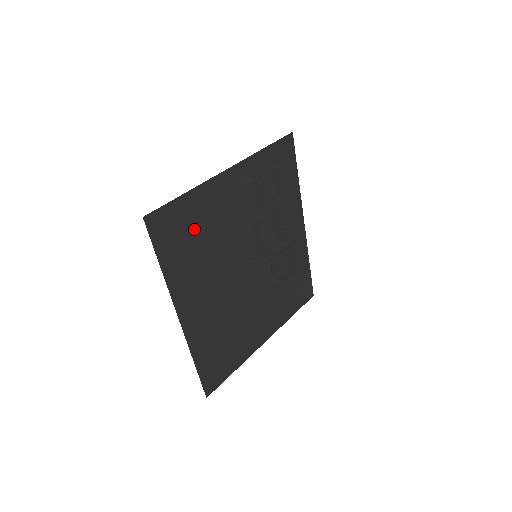
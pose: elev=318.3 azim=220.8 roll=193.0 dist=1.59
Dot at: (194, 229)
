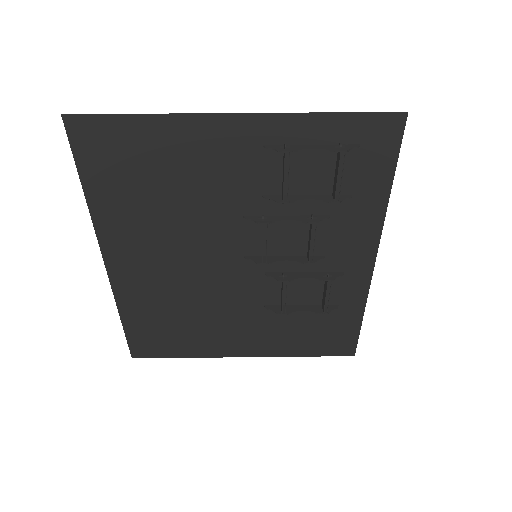
Dot at: (149, 169)
